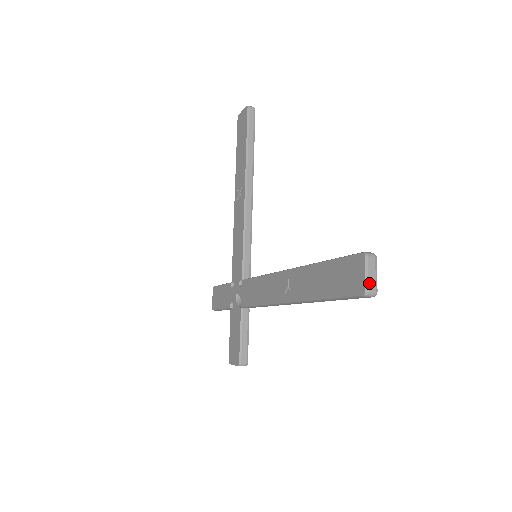
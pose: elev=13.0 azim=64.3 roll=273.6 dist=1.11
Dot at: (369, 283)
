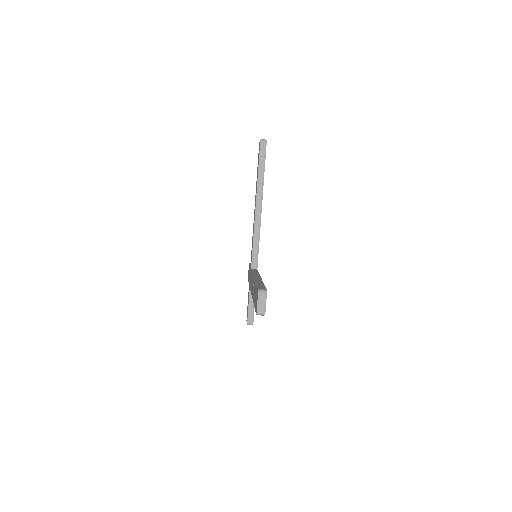
Dot at: (259, 308)
